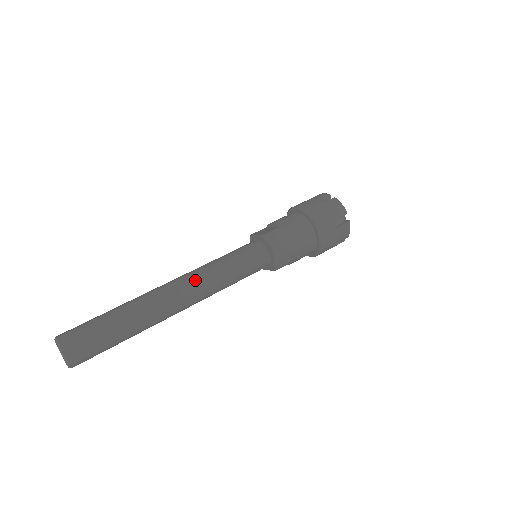
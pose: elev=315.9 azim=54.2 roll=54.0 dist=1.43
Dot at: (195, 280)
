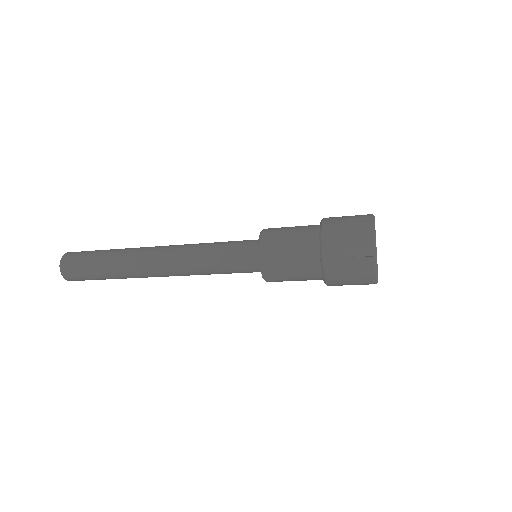
Dot at: (181, 245)
